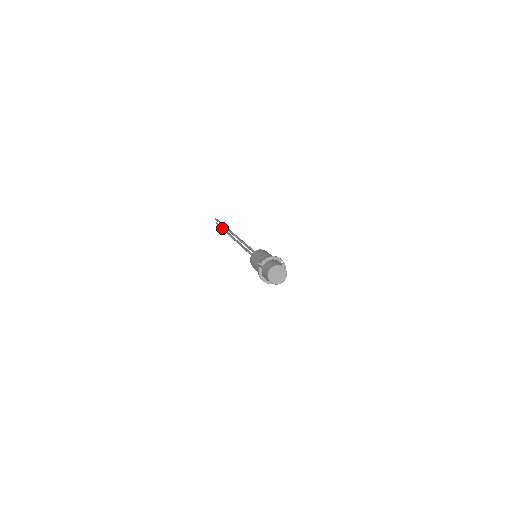
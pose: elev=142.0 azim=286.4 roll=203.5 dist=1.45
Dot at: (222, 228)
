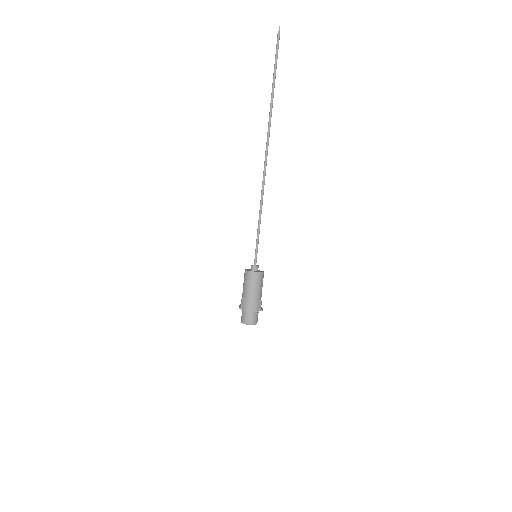
Dot at: (272, 85)
